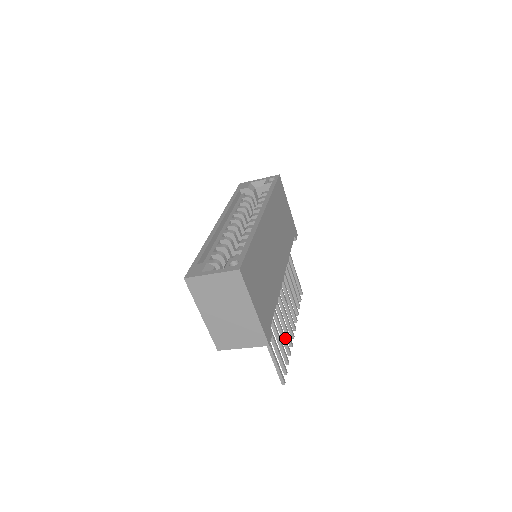
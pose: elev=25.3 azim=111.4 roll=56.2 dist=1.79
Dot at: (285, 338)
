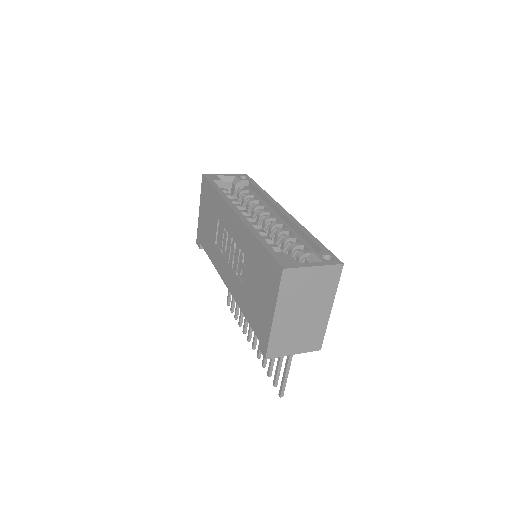
Dot at: occluded
